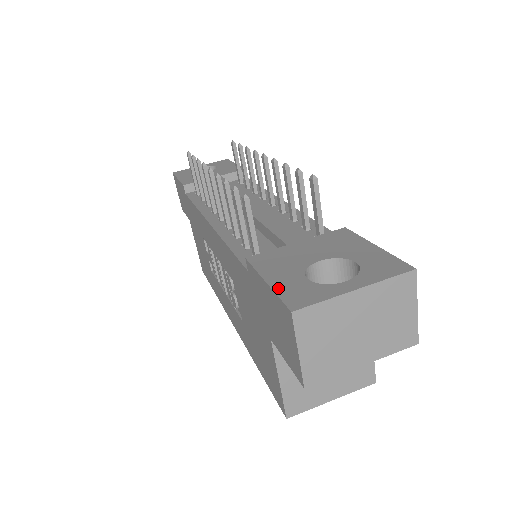
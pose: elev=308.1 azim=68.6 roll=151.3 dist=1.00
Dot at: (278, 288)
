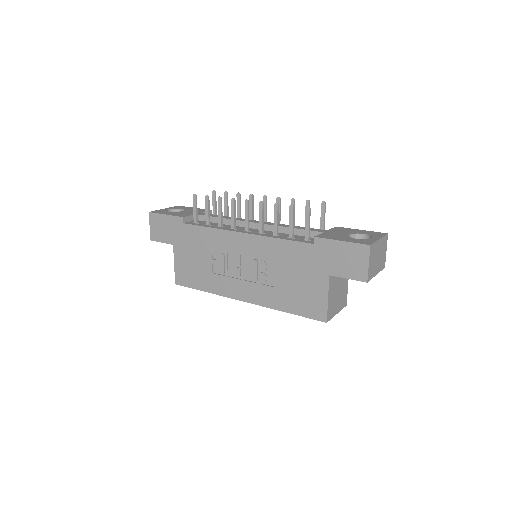
Dot at: (351, 241)
